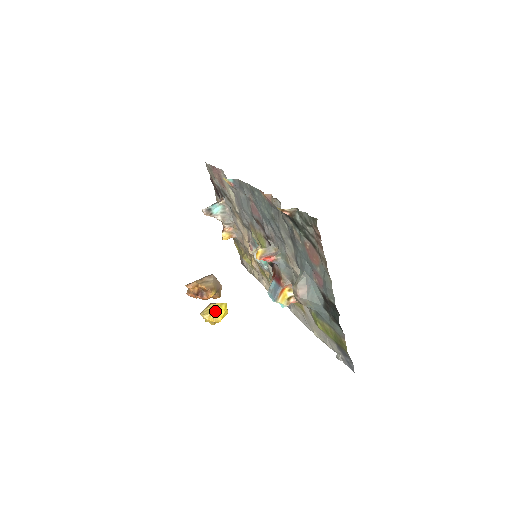
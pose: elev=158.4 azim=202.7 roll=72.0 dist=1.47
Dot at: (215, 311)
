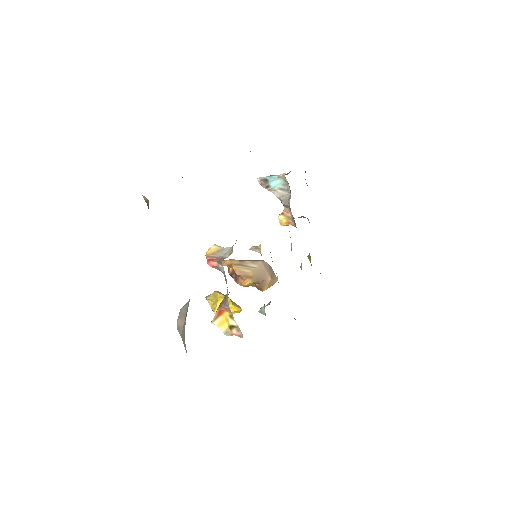
Dot at: (218, 301)
